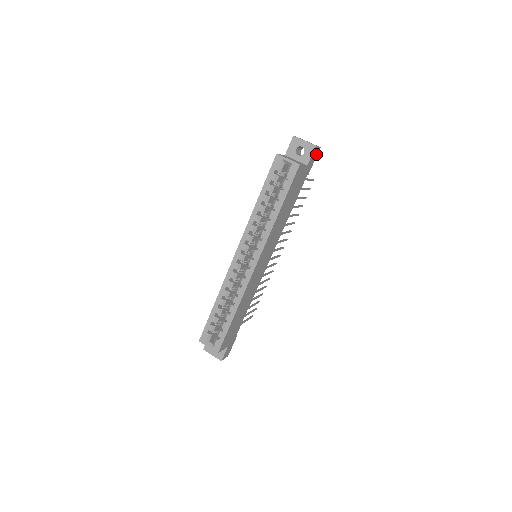
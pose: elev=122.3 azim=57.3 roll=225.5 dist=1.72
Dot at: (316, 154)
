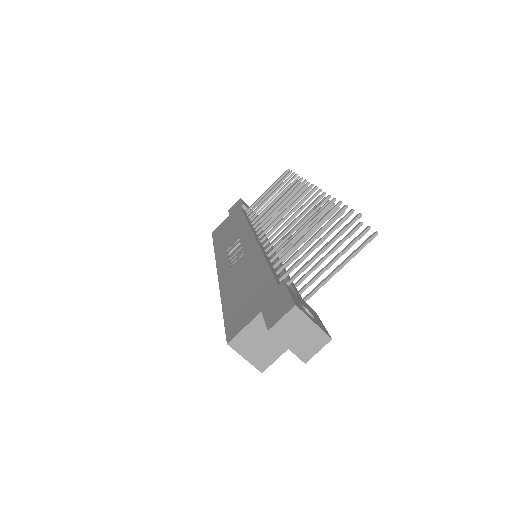
Dot at: occluded
